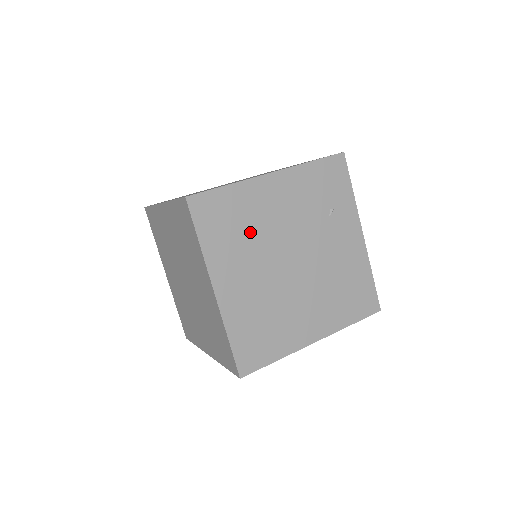
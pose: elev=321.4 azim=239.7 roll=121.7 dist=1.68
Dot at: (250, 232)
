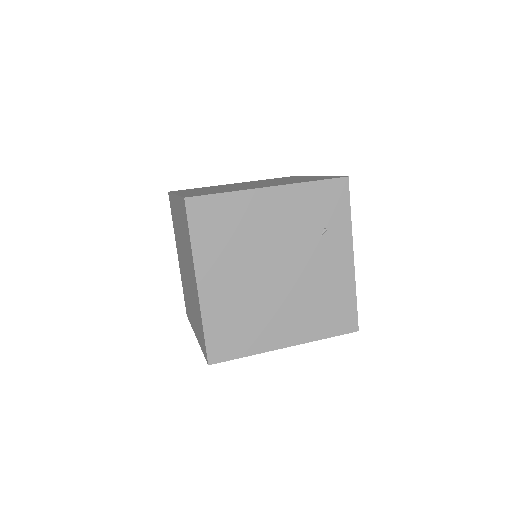
Dot at: (240, 238)
